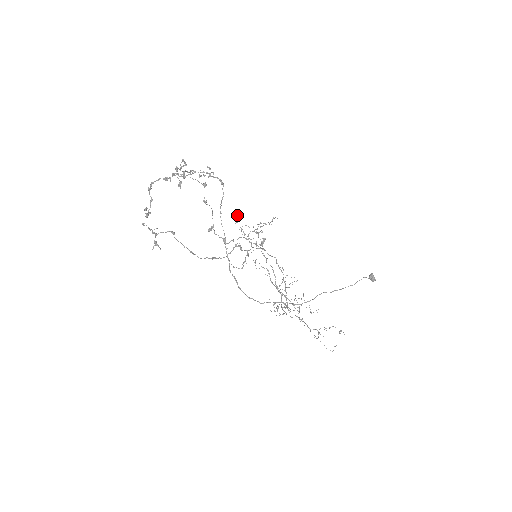
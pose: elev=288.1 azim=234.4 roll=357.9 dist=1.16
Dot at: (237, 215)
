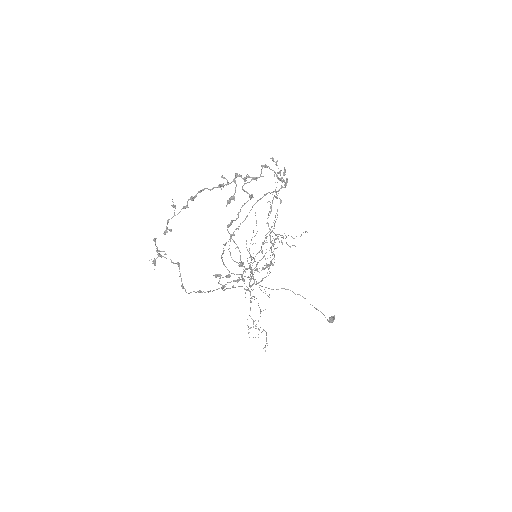
Dot at: occluded
